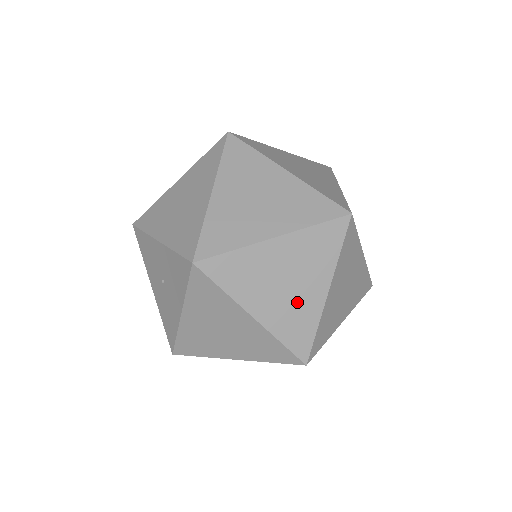
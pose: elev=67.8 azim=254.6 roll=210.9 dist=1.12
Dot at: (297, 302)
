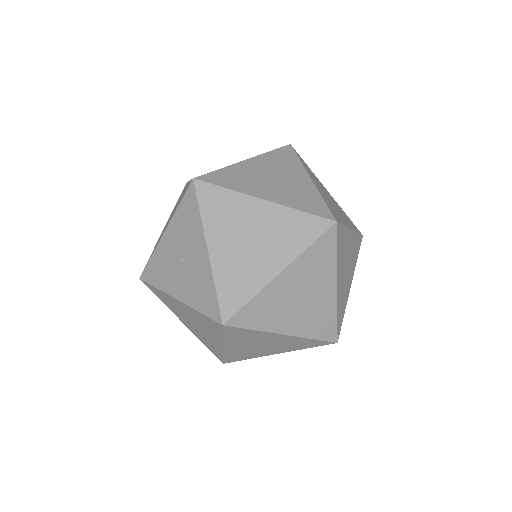
Dot at: (255, 351)
